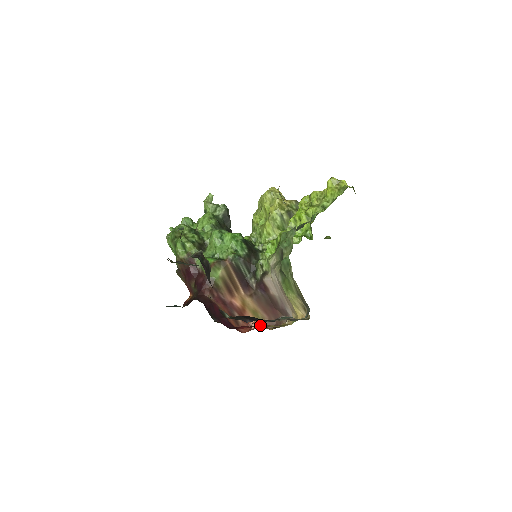
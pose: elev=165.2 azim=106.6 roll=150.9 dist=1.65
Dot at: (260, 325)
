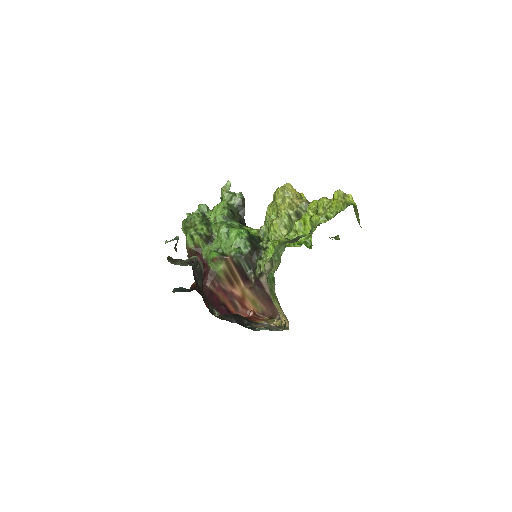
Dot at: (253, 318)
